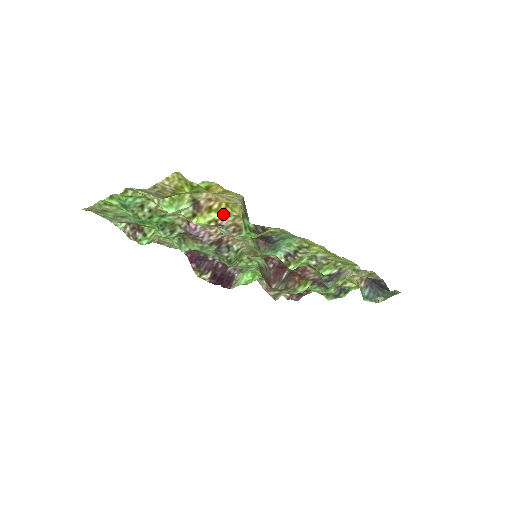
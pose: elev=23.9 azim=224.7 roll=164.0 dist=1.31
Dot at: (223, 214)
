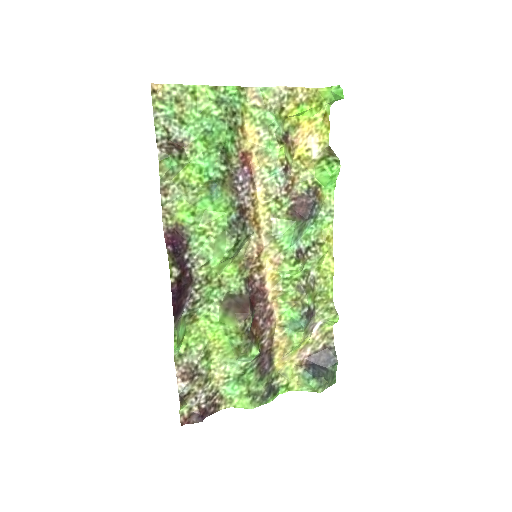
Dot at: (291, 164)
